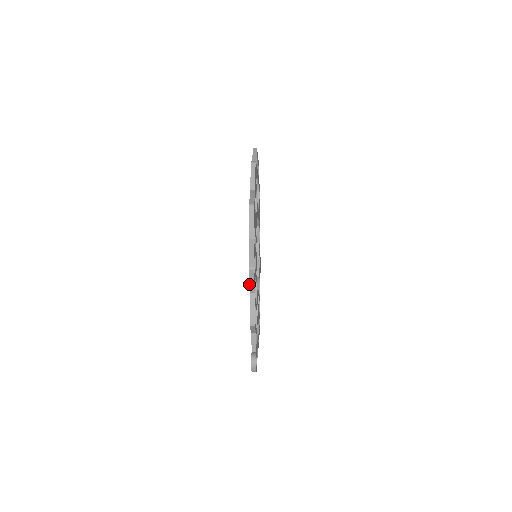
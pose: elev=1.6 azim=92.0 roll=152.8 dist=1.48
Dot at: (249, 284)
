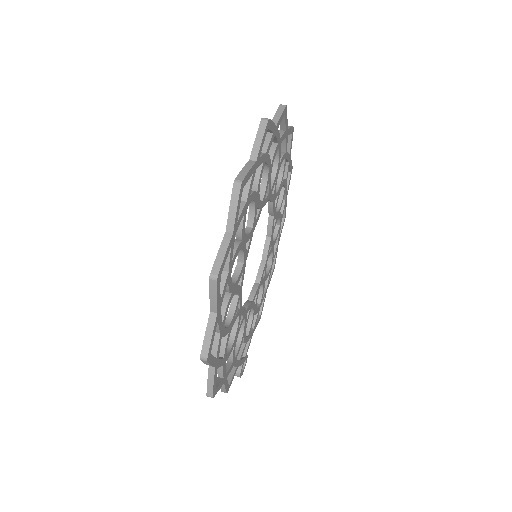
Dot at: occluded
